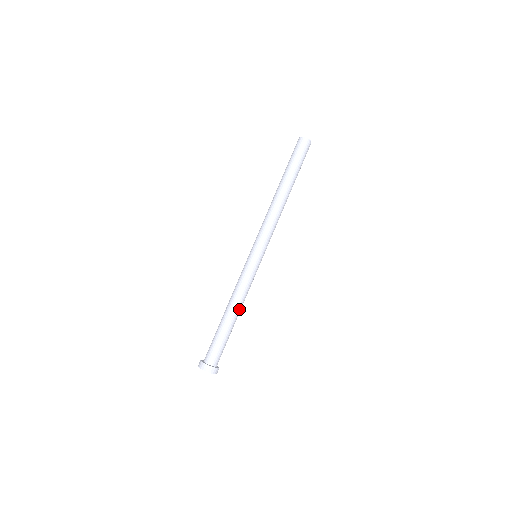
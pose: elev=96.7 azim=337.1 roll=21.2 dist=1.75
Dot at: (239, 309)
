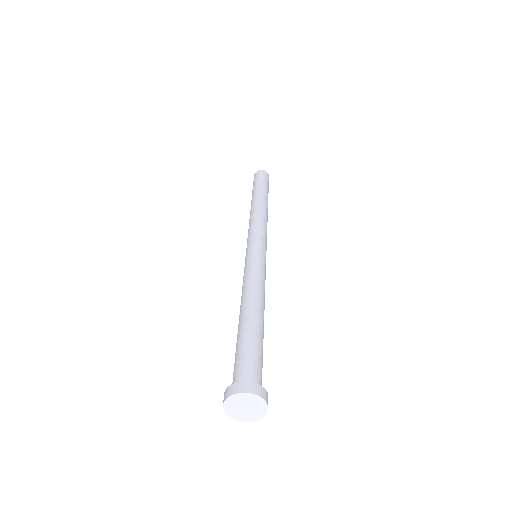
Dot at: (255, 301)
